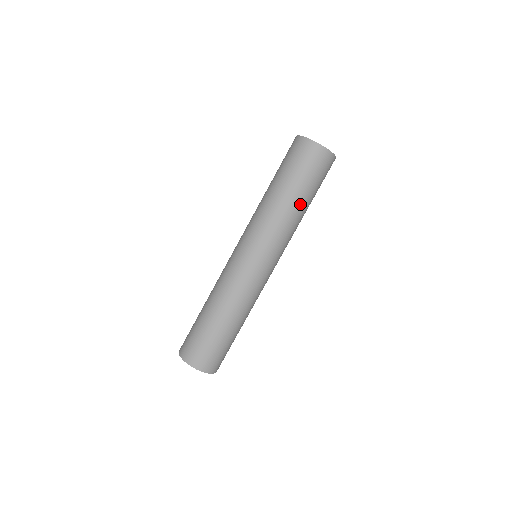
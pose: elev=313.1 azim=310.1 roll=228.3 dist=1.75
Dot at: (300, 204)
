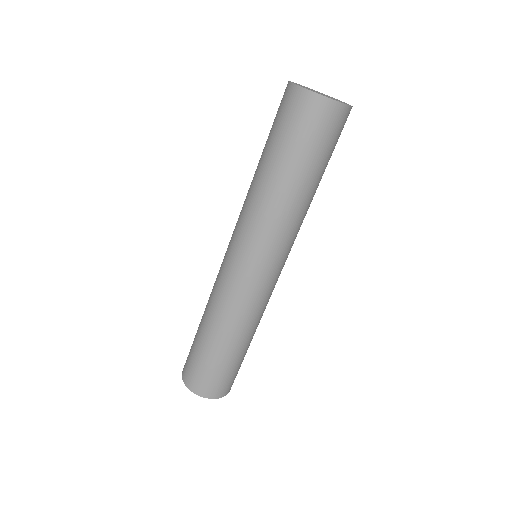
Dot at: (312, 189)
